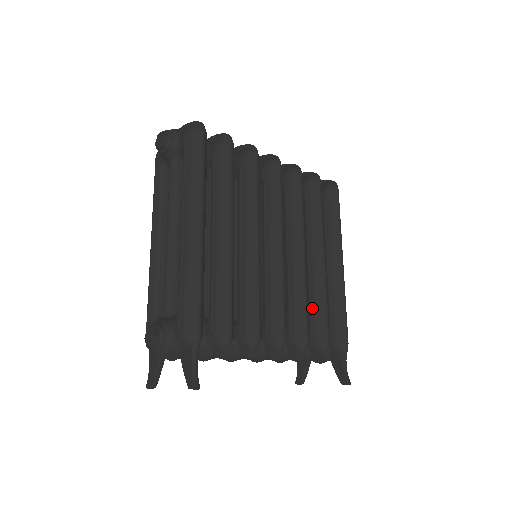
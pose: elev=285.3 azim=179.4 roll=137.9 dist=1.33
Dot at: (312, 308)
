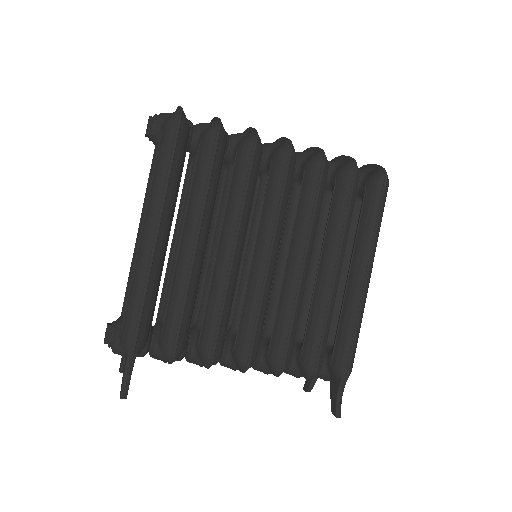
Dot at: (308, 326)
